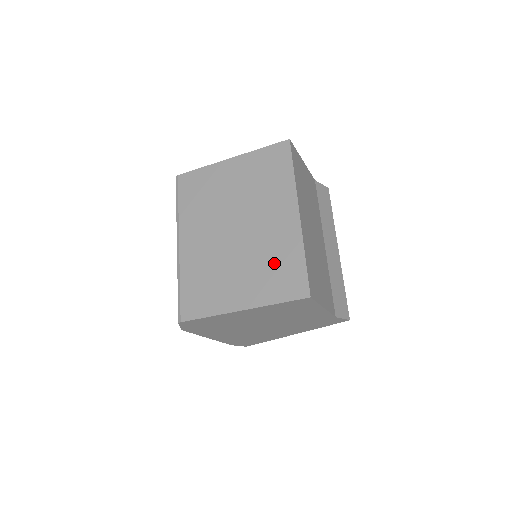
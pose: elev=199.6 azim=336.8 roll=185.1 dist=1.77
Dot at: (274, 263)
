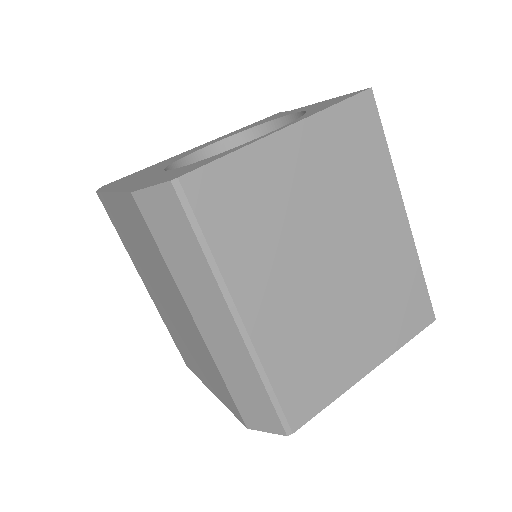
Dot at: (393, 295)
